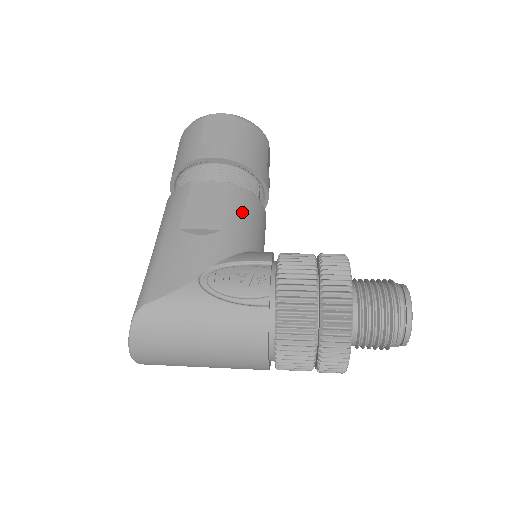
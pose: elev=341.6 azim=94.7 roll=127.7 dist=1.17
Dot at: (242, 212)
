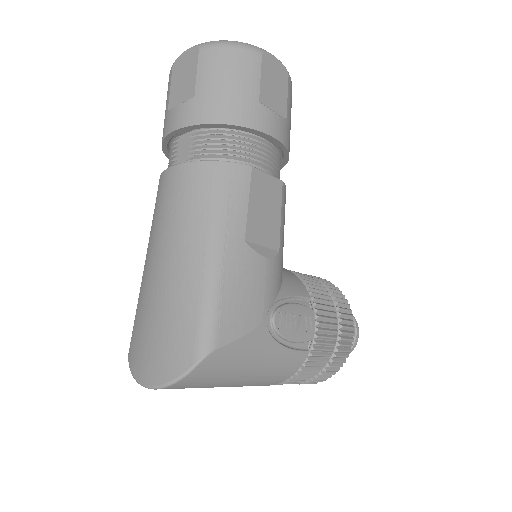
Dot at: occluded
